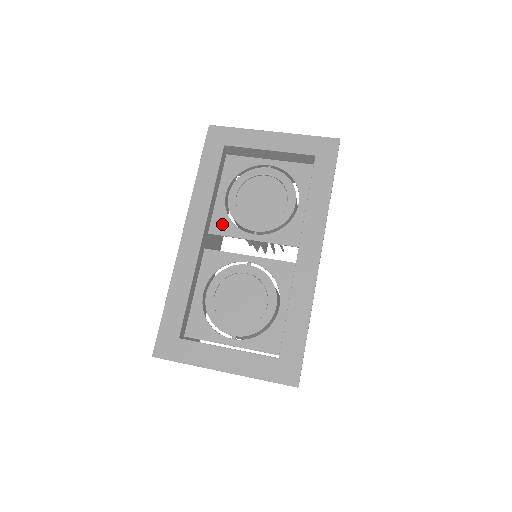
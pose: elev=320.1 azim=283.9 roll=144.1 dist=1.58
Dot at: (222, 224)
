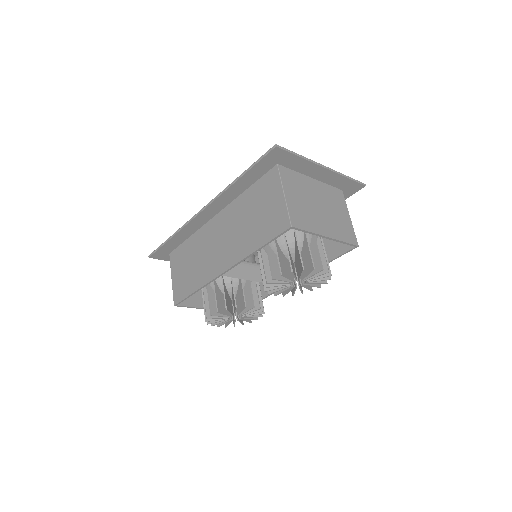
Dot at: occluded
